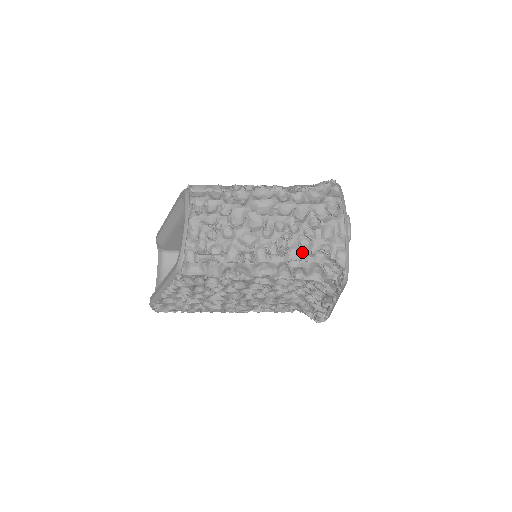
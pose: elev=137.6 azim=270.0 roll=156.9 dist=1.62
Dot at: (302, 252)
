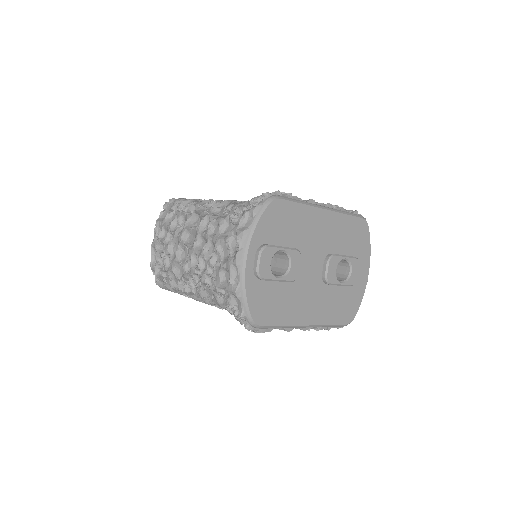
Dot at: (212, 291)
